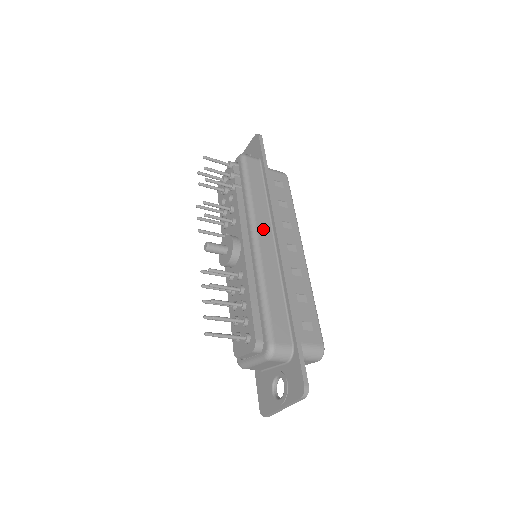
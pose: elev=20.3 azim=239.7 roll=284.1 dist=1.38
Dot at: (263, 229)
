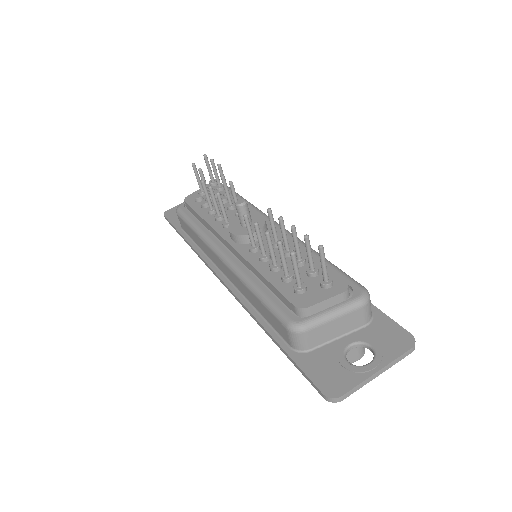
Dot at: occluded
